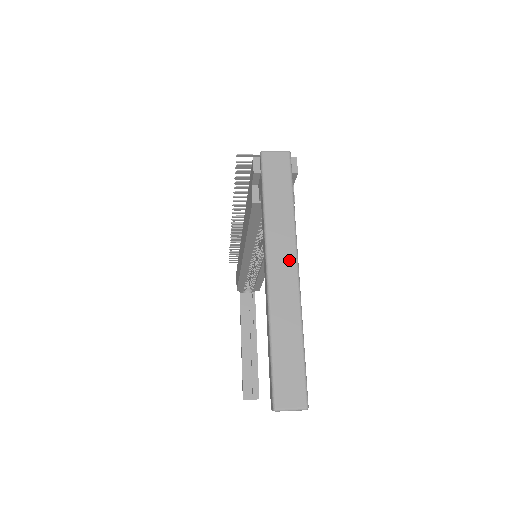
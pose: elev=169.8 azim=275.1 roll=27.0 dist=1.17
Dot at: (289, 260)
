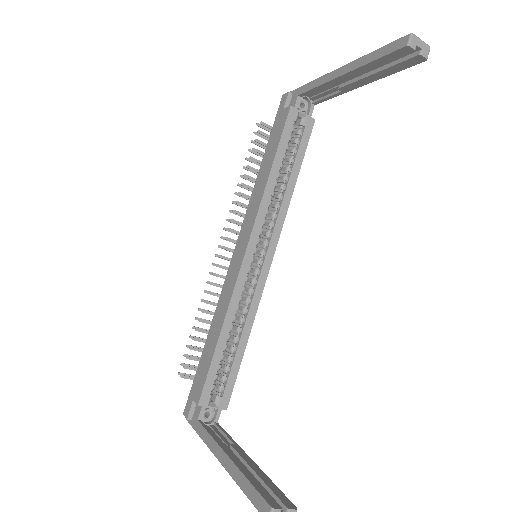
Dot at: occluded
